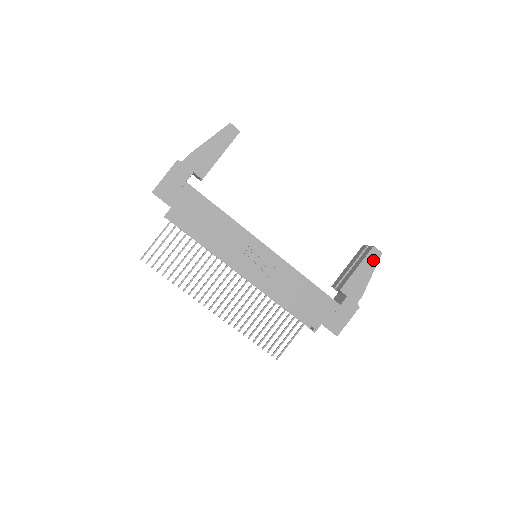
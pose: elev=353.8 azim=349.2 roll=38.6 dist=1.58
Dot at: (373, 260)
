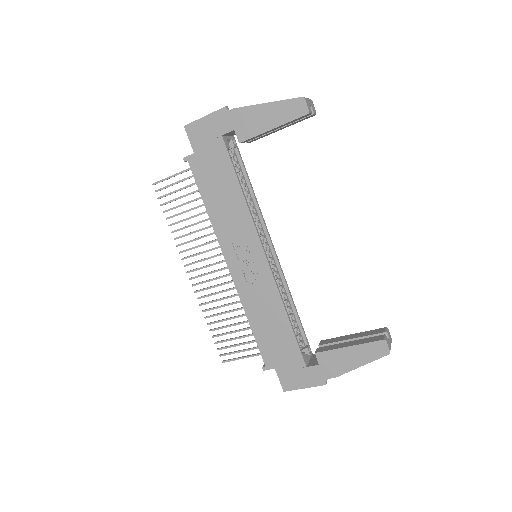
Dot at: (374, 353)
